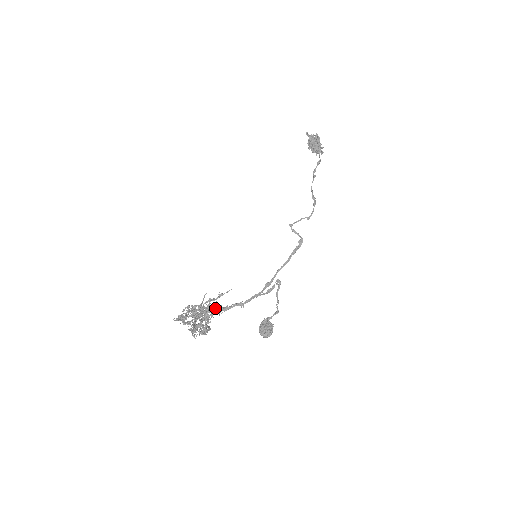
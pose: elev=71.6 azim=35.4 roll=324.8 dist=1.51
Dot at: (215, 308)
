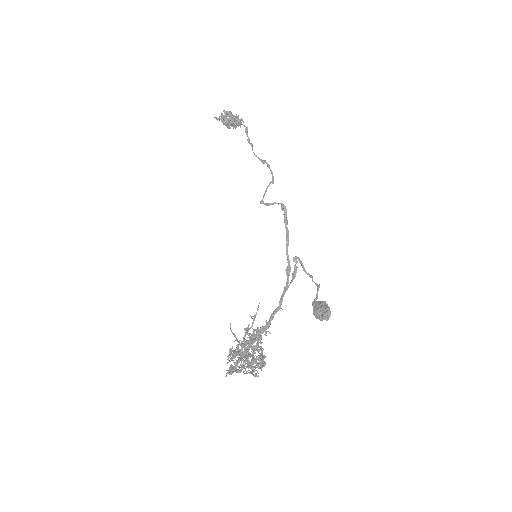
Dot at: (257, 333)
